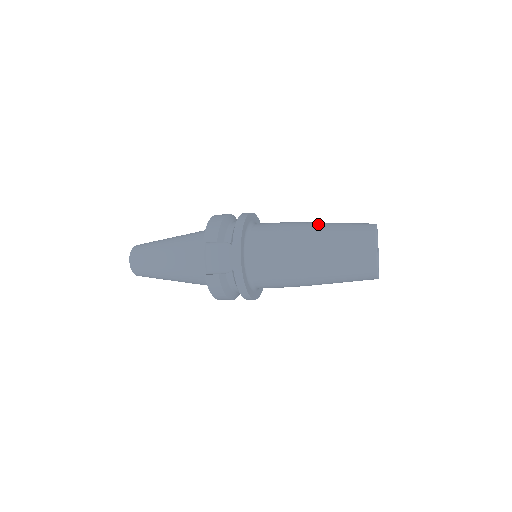
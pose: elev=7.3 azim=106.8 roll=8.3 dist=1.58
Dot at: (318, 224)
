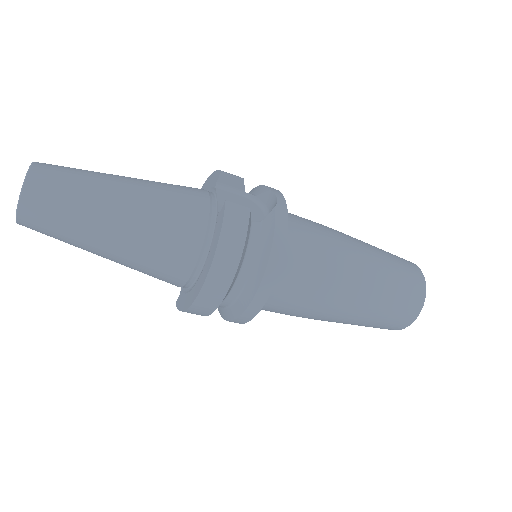
Dot at: occluded
